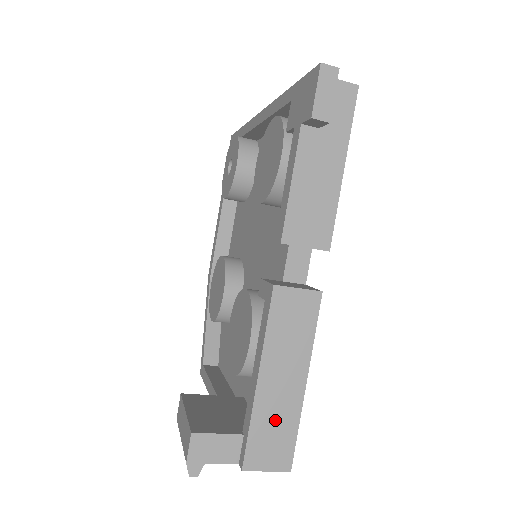
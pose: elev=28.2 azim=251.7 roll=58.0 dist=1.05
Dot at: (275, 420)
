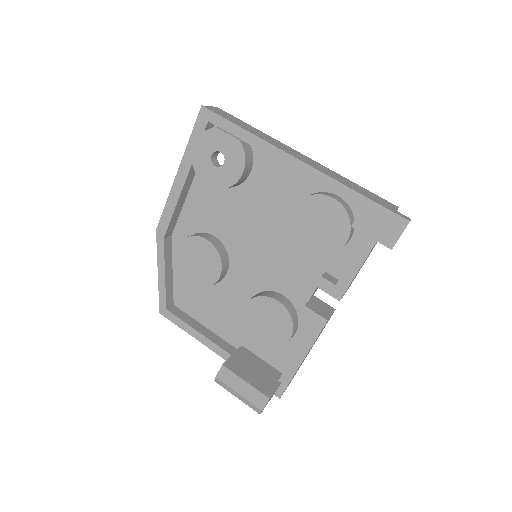
Dot at: occluded
